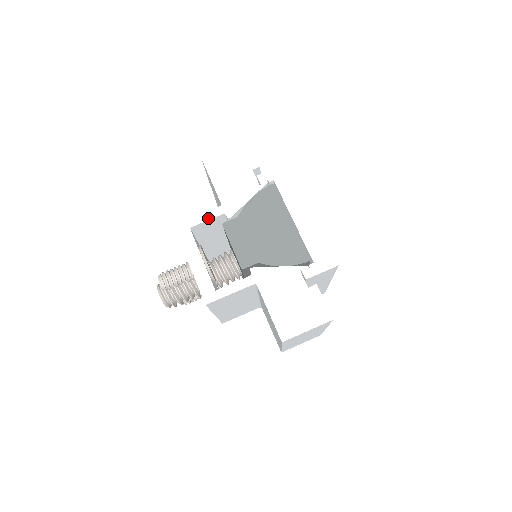
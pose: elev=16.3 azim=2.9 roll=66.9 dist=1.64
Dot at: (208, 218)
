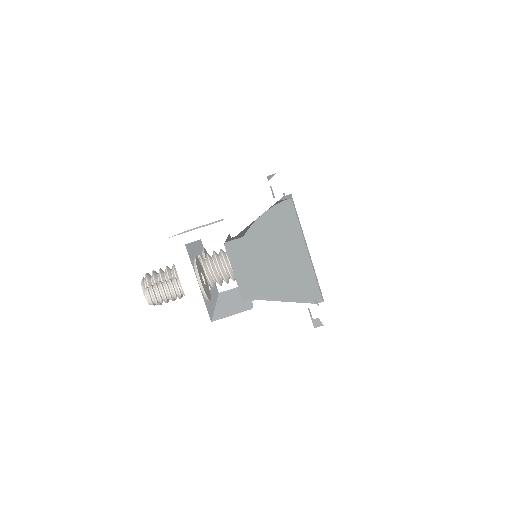
Dot at: (208, 234)
